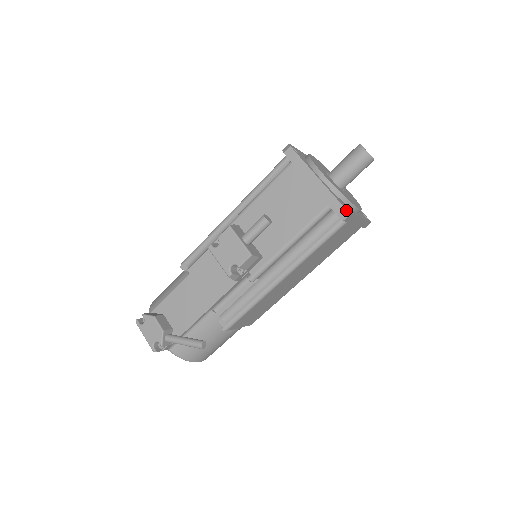
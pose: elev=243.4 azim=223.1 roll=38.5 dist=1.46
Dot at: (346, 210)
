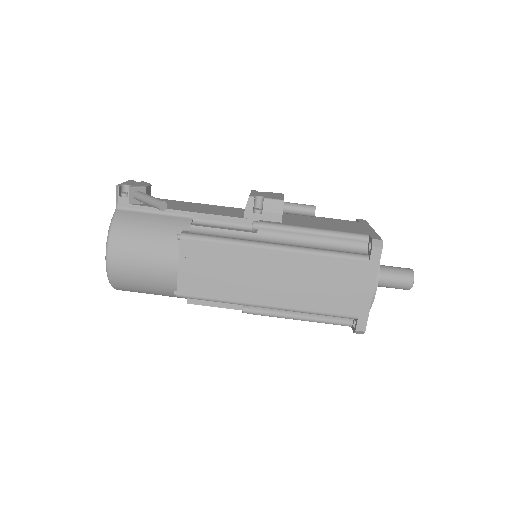
Dot at: (382, 242)
